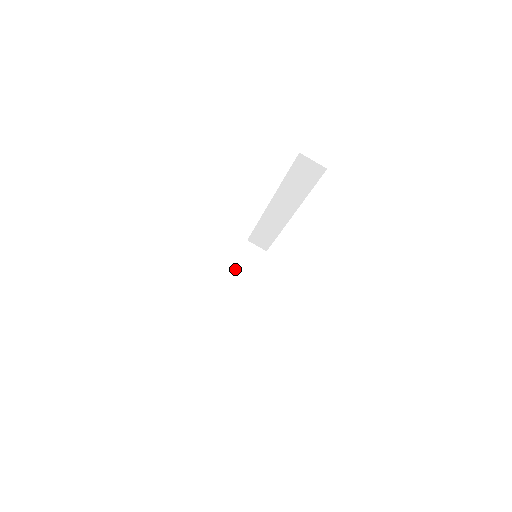
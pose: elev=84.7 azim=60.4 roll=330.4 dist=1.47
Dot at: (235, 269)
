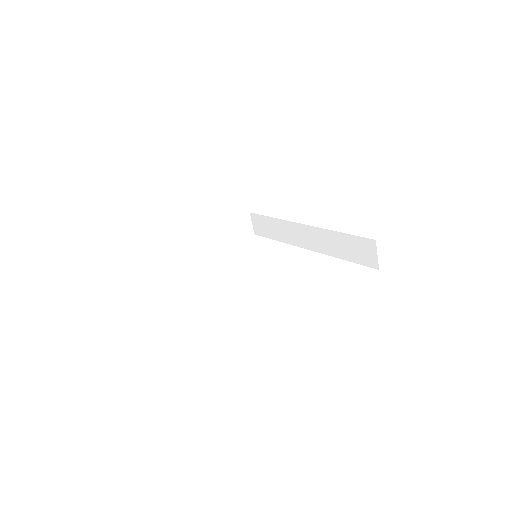
Dot at: (221, 228)
